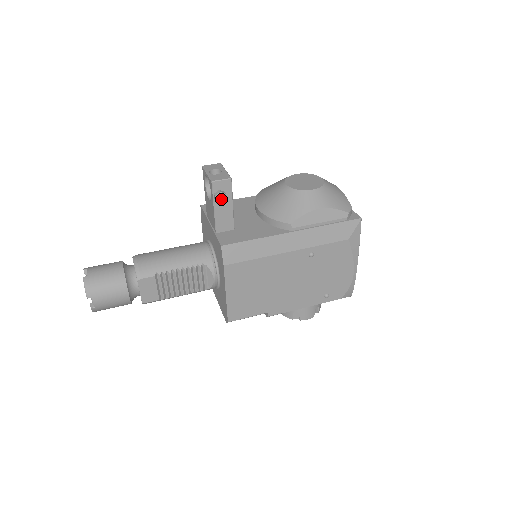
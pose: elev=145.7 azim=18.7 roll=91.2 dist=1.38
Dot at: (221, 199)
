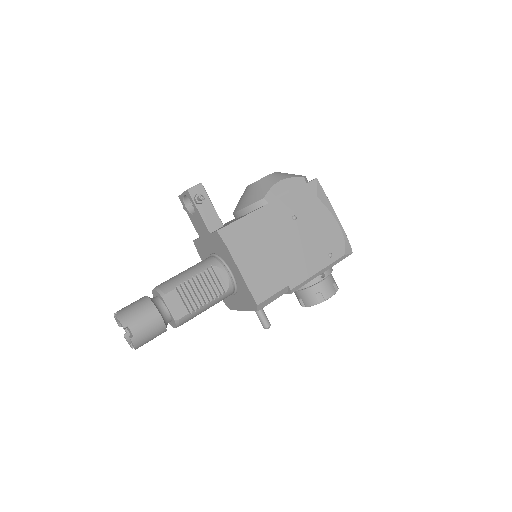
Dot at: (200, 195)
